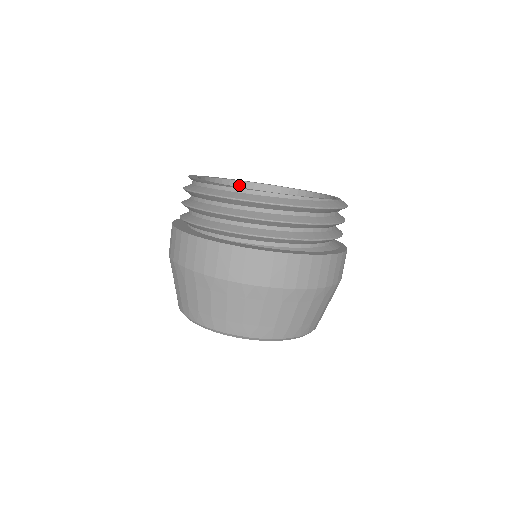
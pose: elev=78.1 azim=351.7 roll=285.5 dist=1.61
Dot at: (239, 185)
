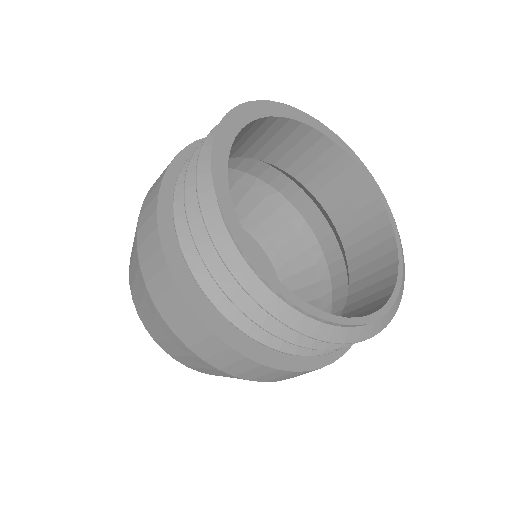
Dot at: (278, 121)
